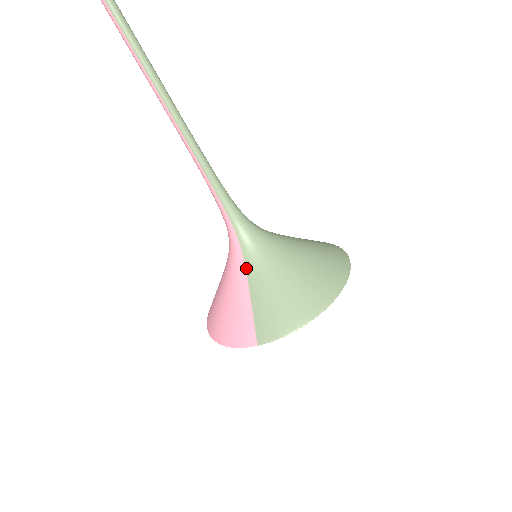
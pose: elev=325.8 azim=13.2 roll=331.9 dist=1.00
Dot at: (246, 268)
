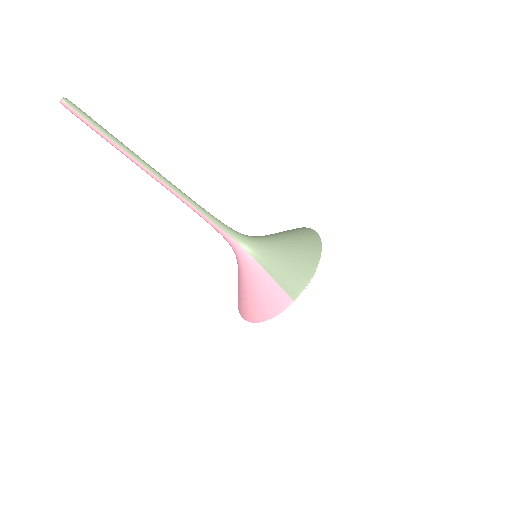
Dot at: (258, 262)
